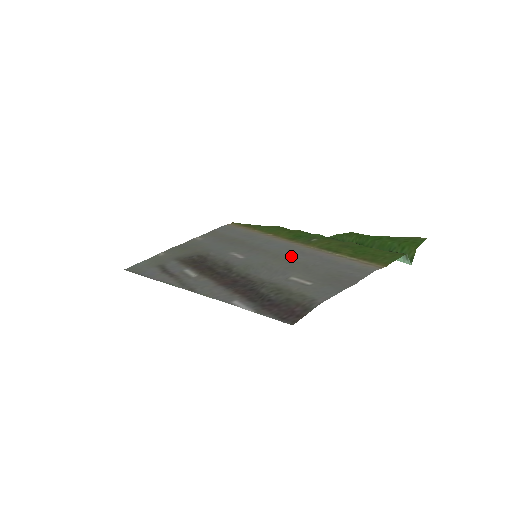
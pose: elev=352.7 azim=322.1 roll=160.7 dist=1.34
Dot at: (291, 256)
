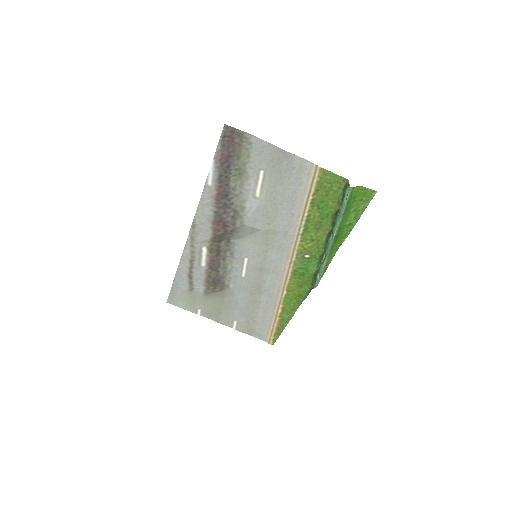
Dot at: (276, 232)
